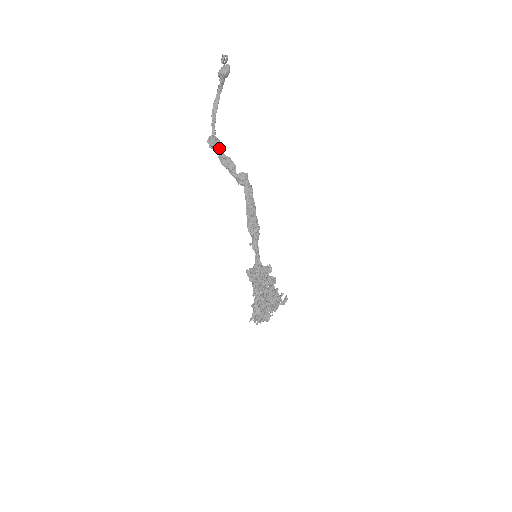
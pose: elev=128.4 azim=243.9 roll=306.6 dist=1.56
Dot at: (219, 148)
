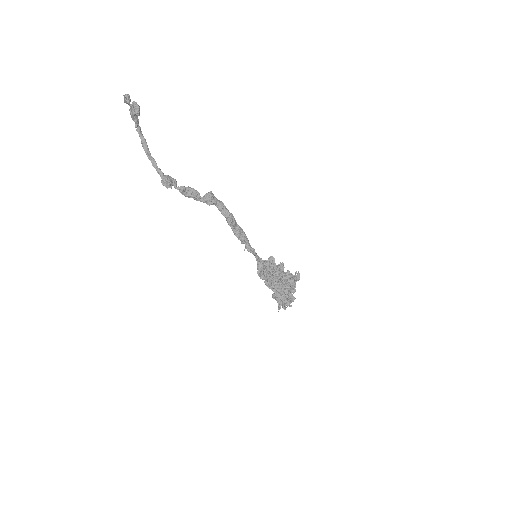
Dot at: (176, 184)
